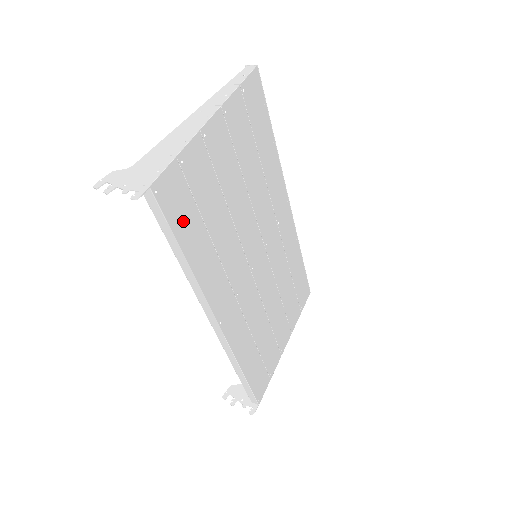
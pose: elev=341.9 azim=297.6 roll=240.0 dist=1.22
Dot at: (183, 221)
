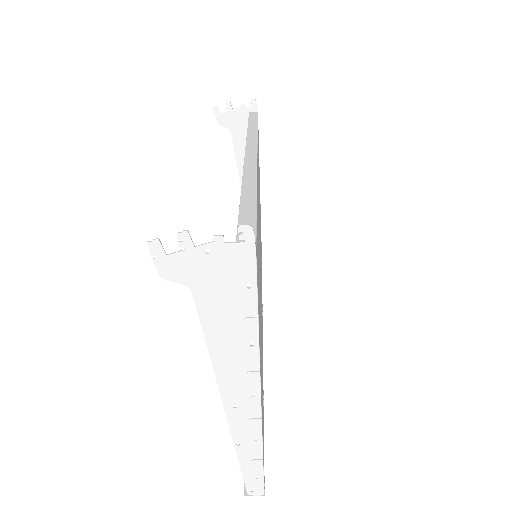
Dot at: occluded
